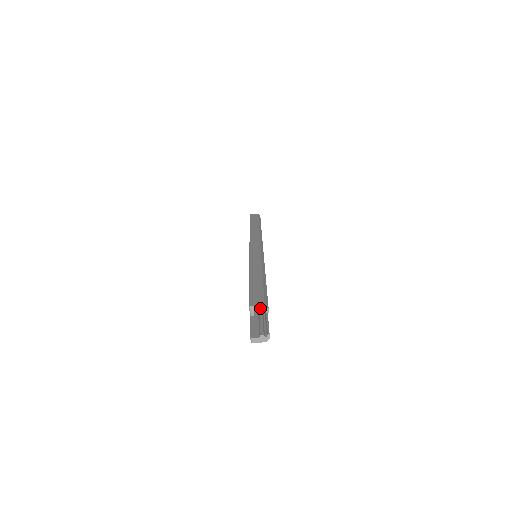
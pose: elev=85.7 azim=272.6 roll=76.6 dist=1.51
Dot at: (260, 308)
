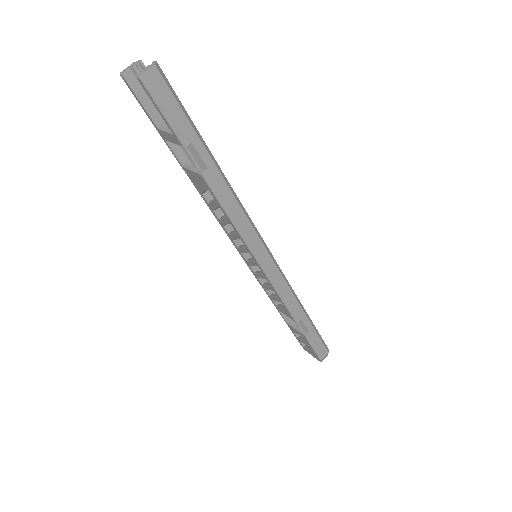
Dot at: (131, 66)
